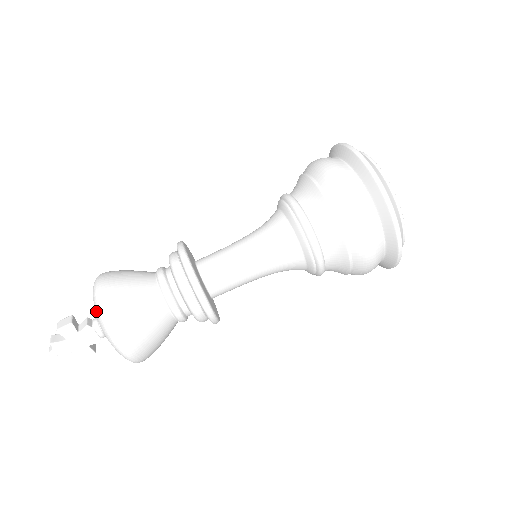
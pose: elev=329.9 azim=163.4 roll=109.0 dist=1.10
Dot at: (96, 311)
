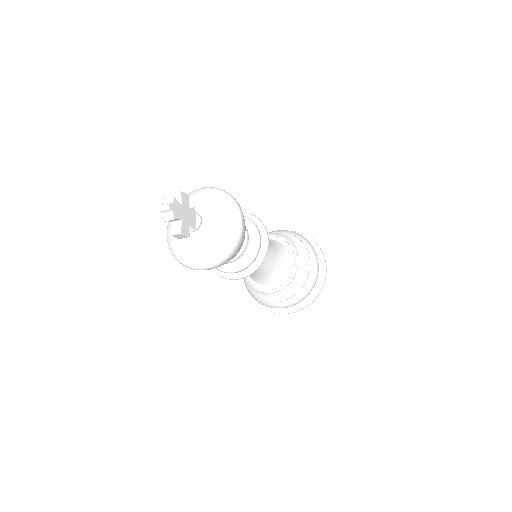
Dot at: (216, 194)
